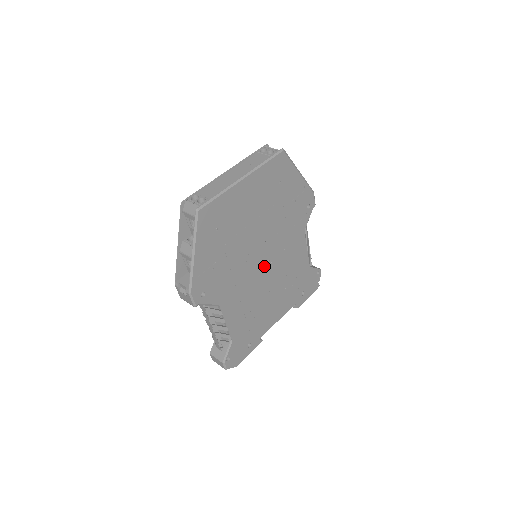
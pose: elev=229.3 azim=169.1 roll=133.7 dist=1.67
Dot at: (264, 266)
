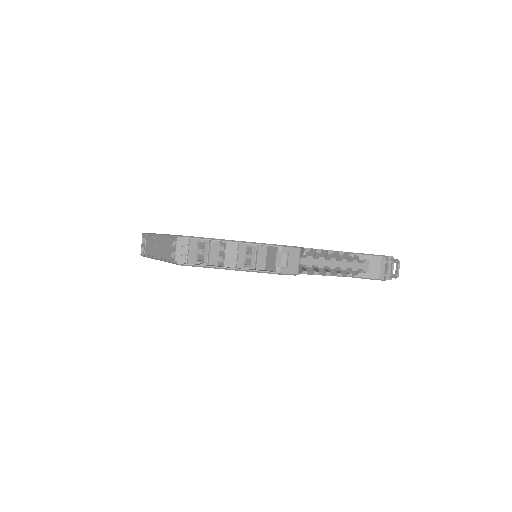
Dot at: occluded
